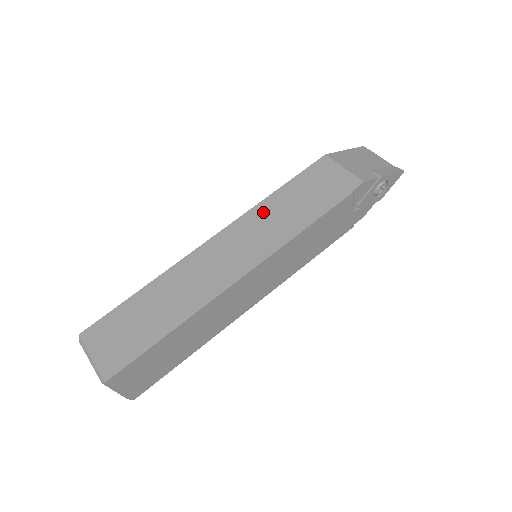
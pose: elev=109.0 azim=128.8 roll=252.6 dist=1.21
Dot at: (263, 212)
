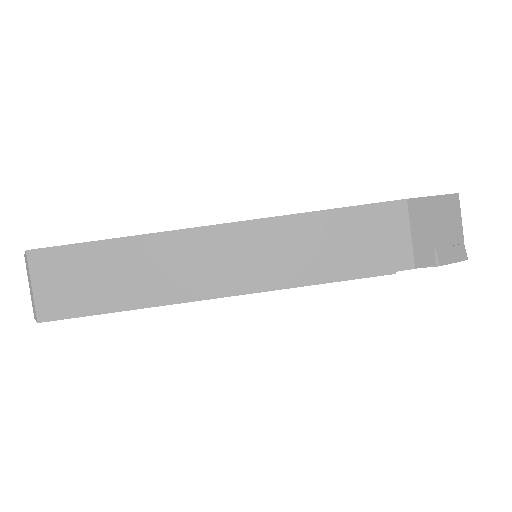
Dot at: (291, 230)
